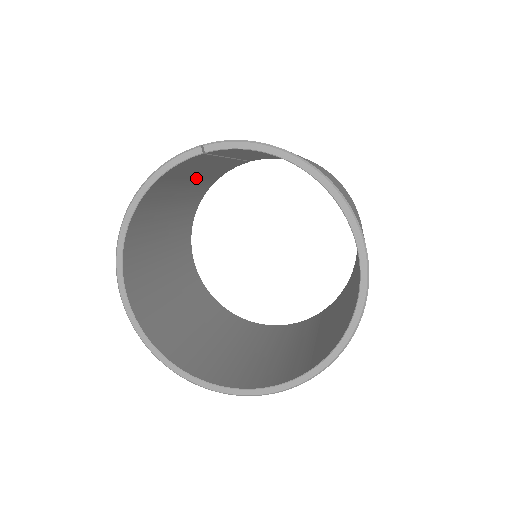
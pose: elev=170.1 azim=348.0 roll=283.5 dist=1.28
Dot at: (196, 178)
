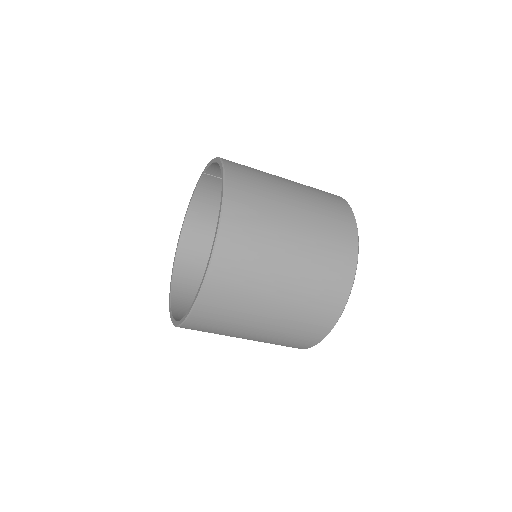
Dot at: occluded
